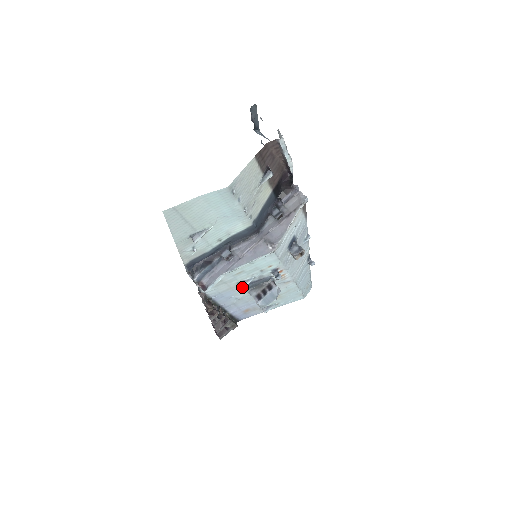
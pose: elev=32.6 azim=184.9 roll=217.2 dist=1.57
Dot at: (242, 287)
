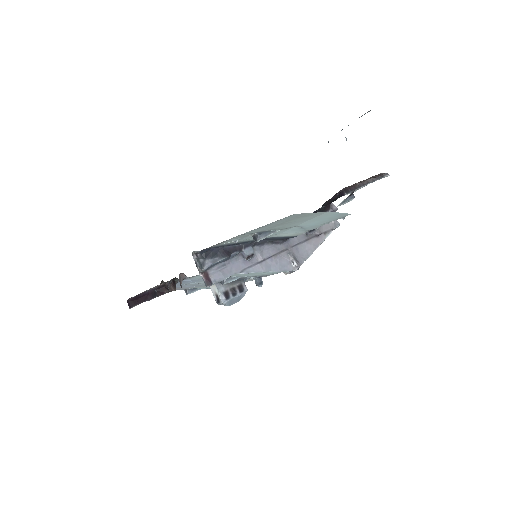
Dot at: (225, 283)
